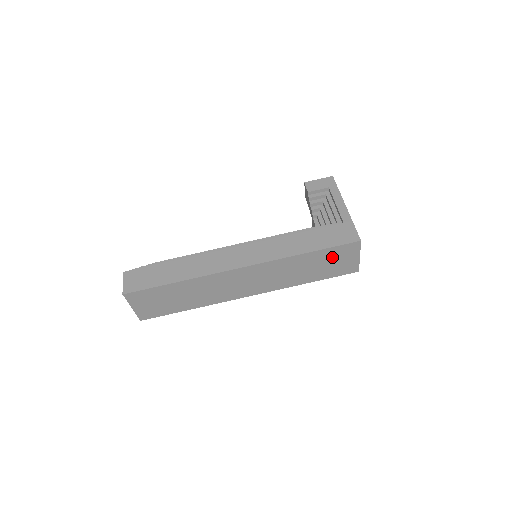
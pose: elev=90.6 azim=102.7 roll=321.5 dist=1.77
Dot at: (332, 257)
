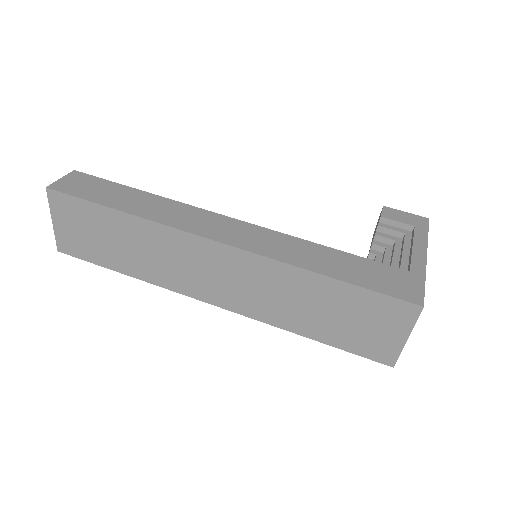
Dot at: (362, 310)
